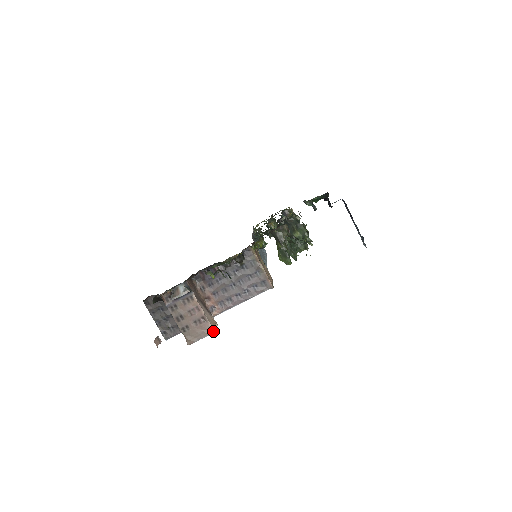
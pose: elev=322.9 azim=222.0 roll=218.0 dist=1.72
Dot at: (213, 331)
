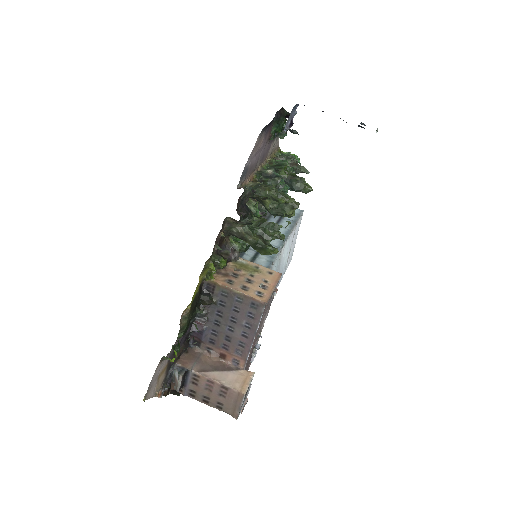
Dot at: (242, 395)
